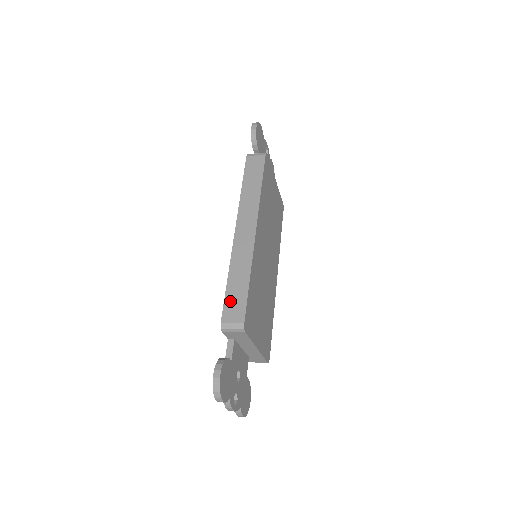
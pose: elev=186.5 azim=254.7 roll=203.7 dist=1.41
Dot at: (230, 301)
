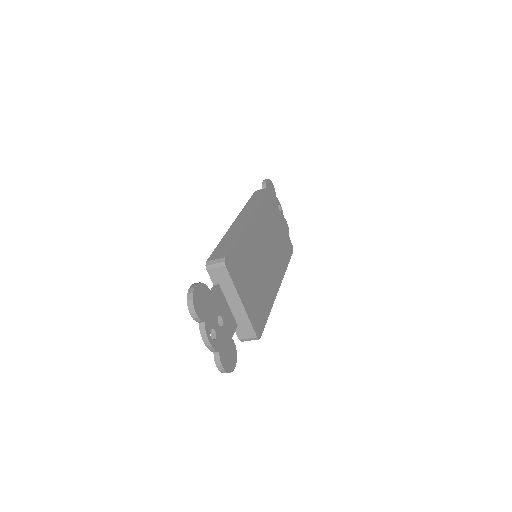
Dot at: (218, 250)
